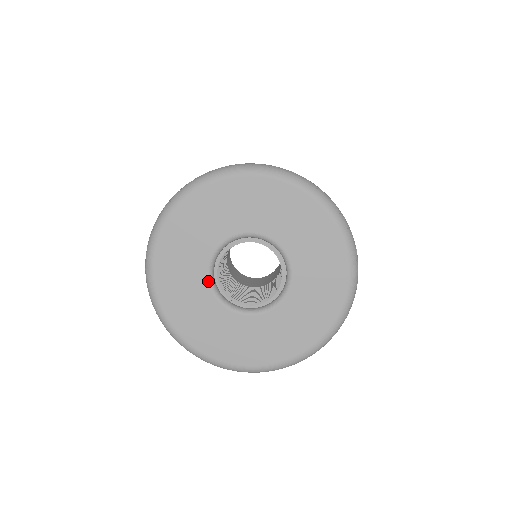
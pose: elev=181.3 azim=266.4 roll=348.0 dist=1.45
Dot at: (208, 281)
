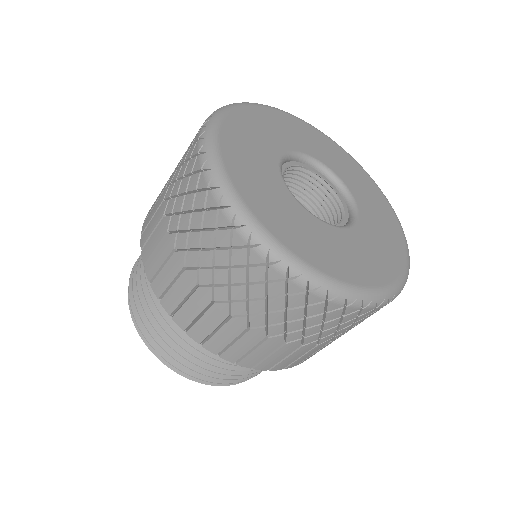
Dot at: (279, 169)
